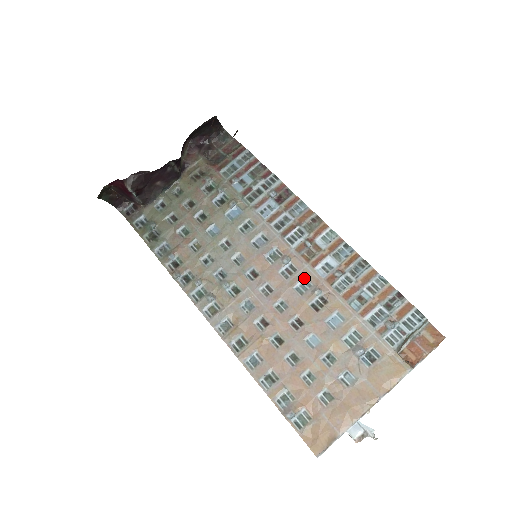
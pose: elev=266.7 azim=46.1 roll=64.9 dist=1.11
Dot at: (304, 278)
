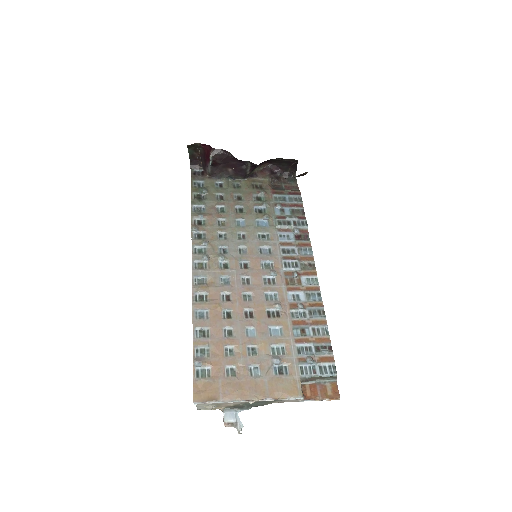
Dot at: (276, 292)
